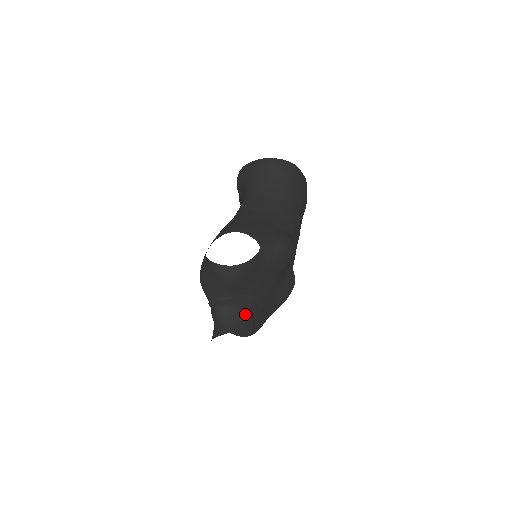
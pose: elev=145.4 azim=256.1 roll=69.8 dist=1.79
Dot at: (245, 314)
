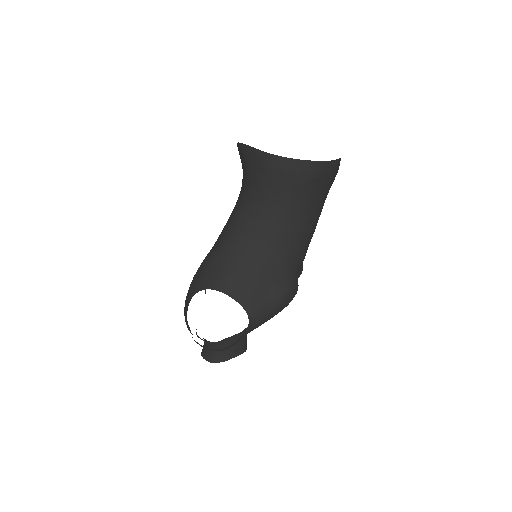
Dot at: occluded
